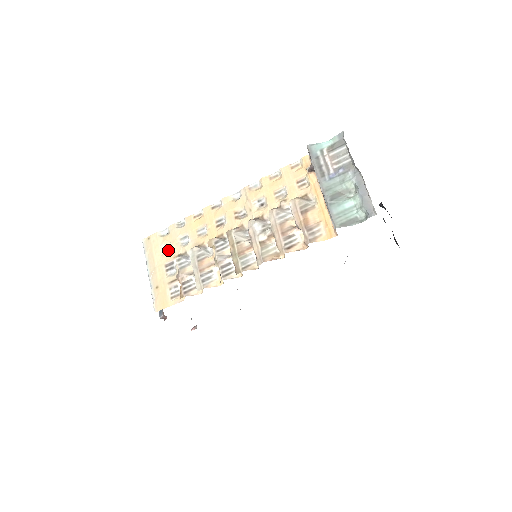
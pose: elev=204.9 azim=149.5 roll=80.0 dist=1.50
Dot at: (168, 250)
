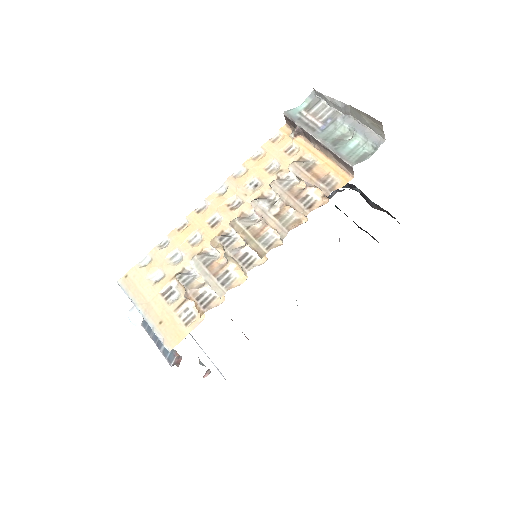
Dot at: (158, 277)
